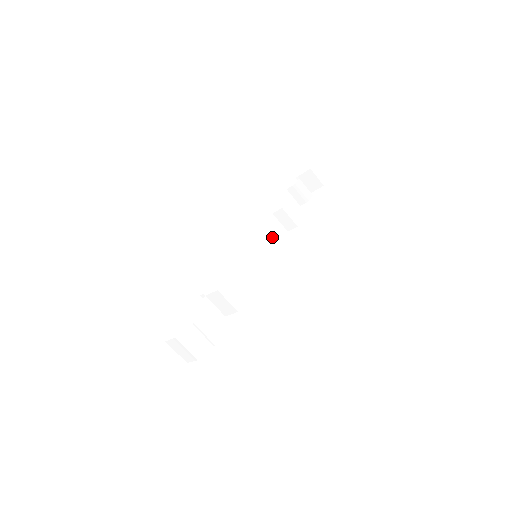
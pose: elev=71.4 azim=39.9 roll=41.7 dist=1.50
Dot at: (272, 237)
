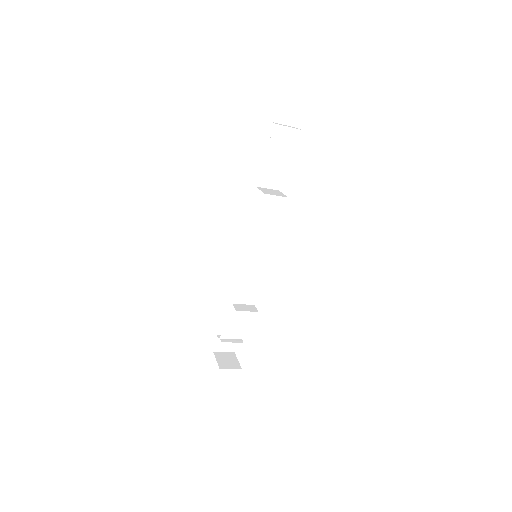
Dot at: (266, 225)
